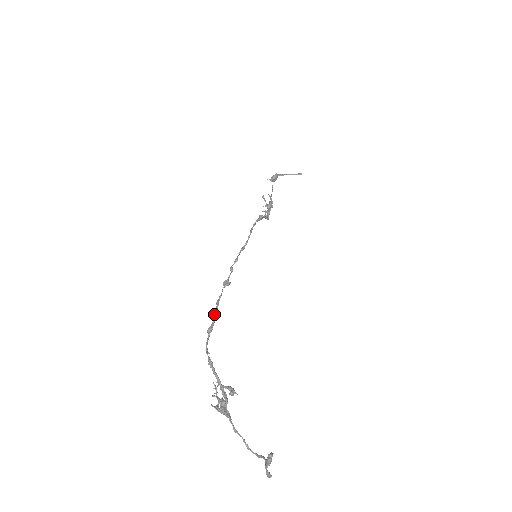
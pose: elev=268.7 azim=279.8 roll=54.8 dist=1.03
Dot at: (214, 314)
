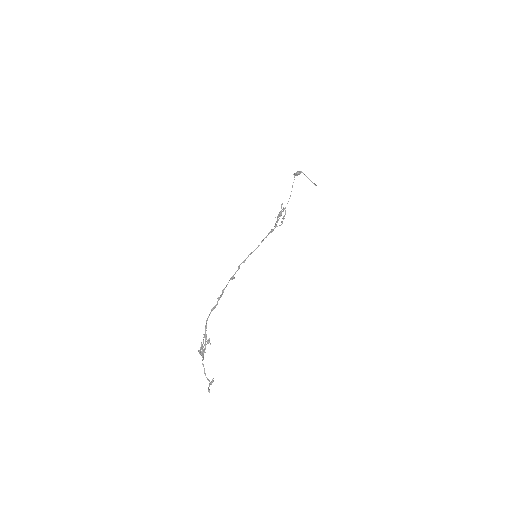
Dot at: occluded
